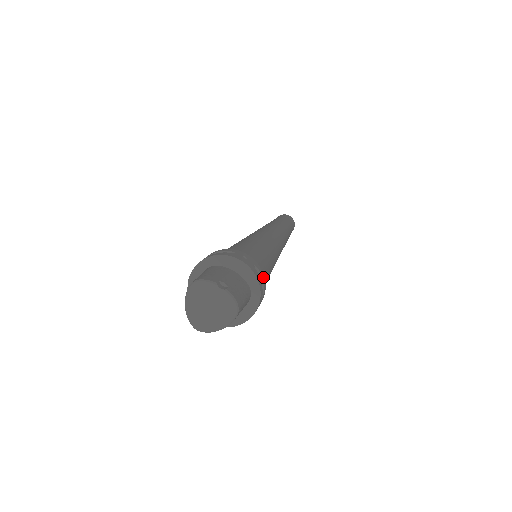
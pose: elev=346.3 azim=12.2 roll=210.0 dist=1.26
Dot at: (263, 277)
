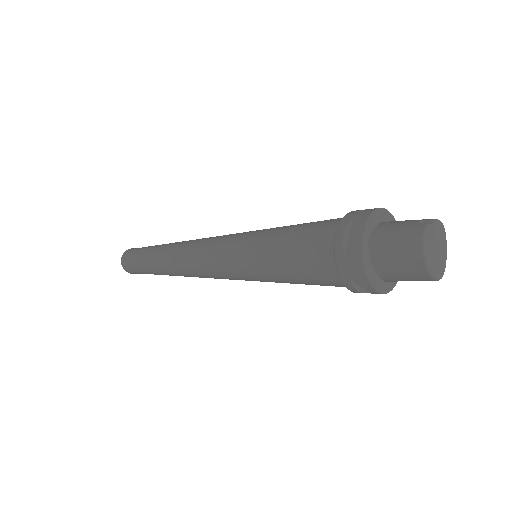
Dot at: occluded
